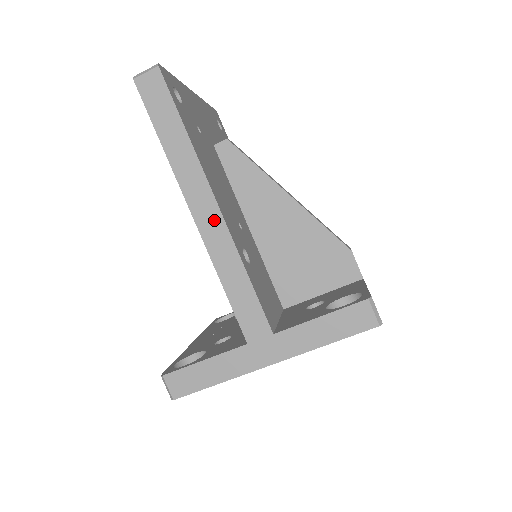
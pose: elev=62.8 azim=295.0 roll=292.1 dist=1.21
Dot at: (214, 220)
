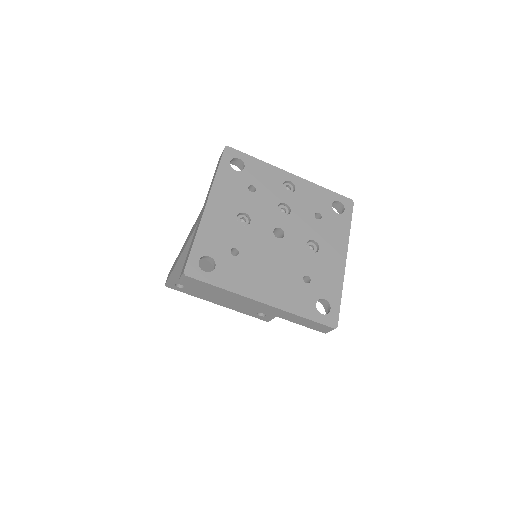
Dot at: occluded
